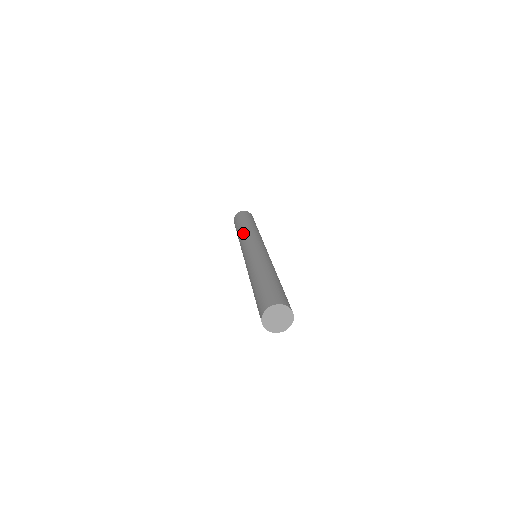
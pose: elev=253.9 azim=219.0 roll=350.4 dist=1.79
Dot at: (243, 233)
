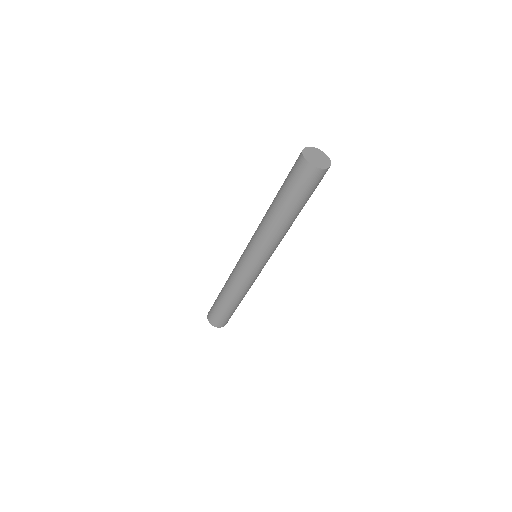
Dot at: (228, 278)
